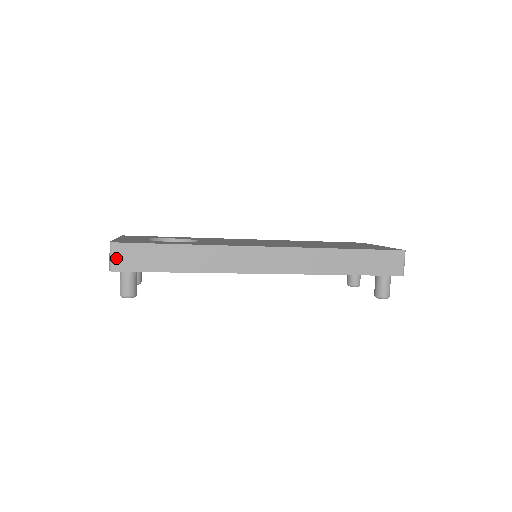
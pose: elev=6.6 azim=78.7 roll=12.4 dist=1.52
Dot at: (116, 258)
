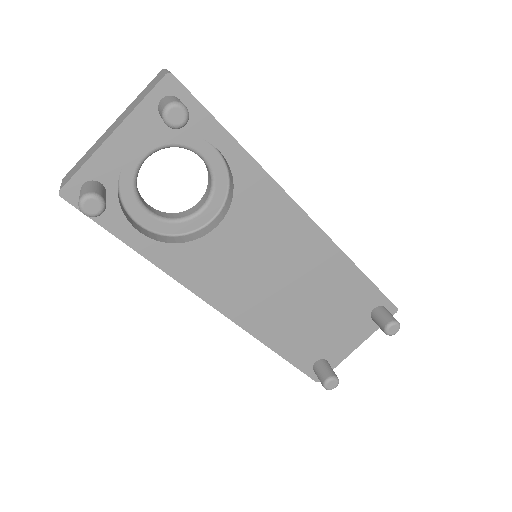
Dot at: occluded
